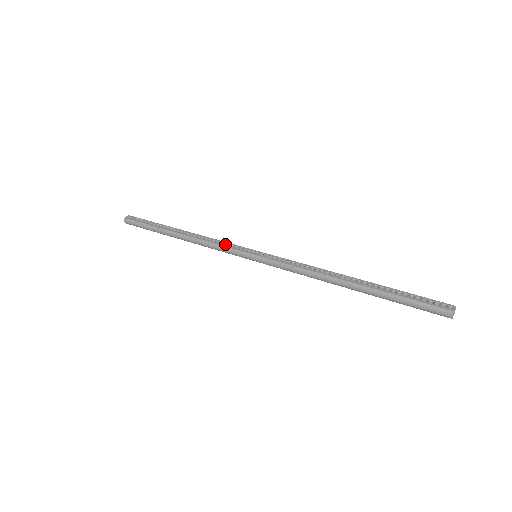
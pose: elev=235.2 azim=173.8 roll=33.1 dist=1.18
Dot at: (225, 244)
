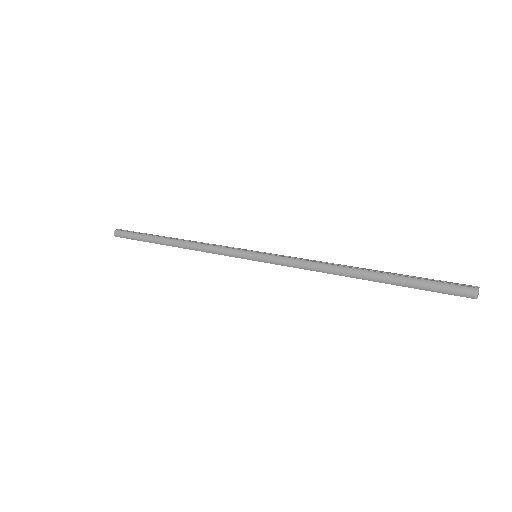
Dot at: (223, 247)
